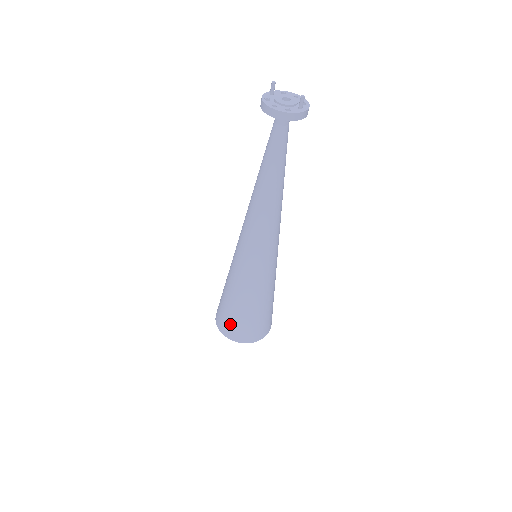
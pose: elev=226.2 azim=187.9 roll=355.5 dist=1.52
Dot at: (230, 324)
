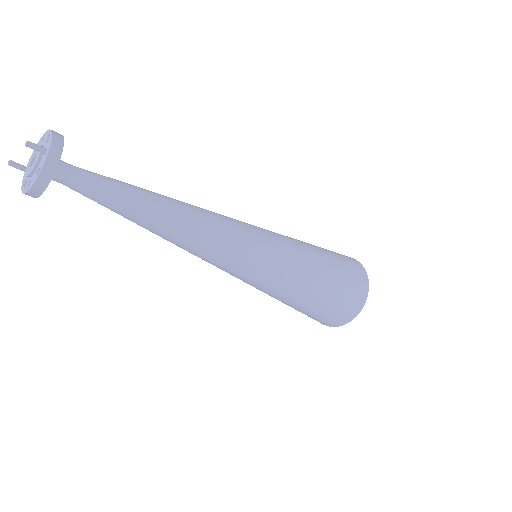
Dot at: (324, 318)
